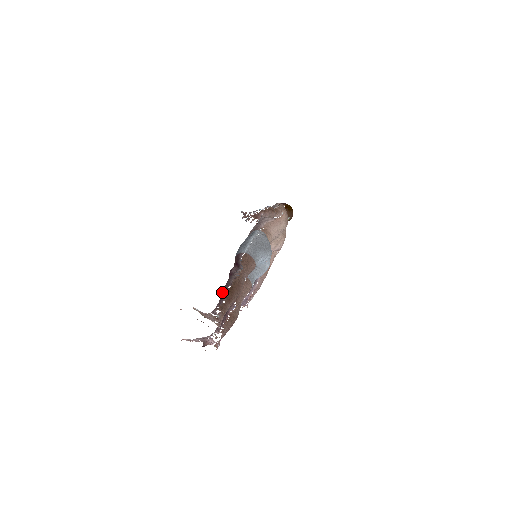
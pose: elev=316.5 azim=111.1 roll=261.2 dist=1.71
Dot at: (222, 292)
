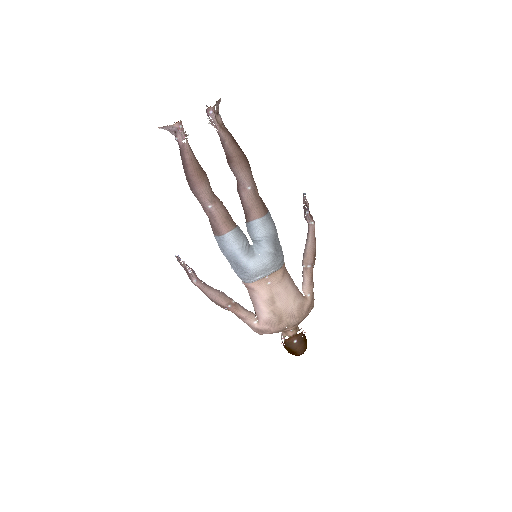
Dot at: occluded
